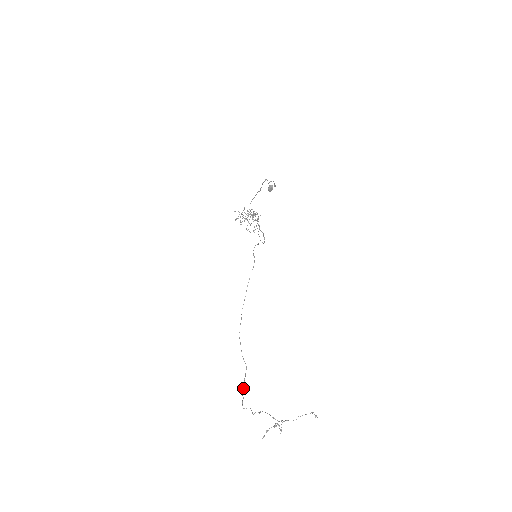
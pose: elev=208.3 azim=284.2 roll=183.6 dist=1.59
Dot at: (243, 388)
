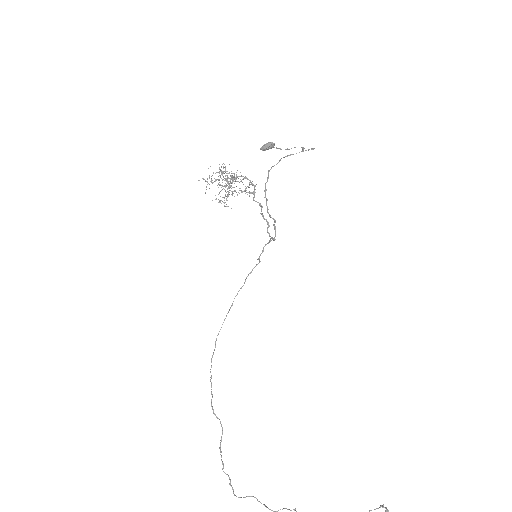
Dot at: (221, 460)
